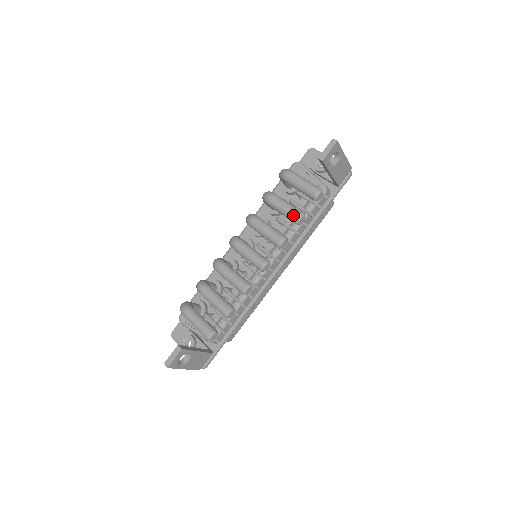
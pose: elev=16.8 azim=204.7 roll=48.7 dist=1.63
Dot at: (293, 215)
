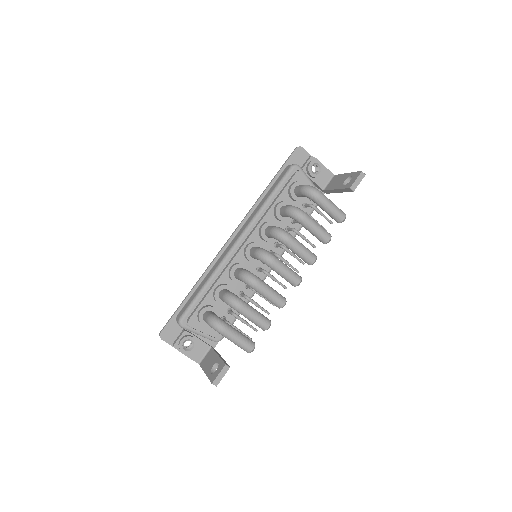
Dot at: (326, 238)
